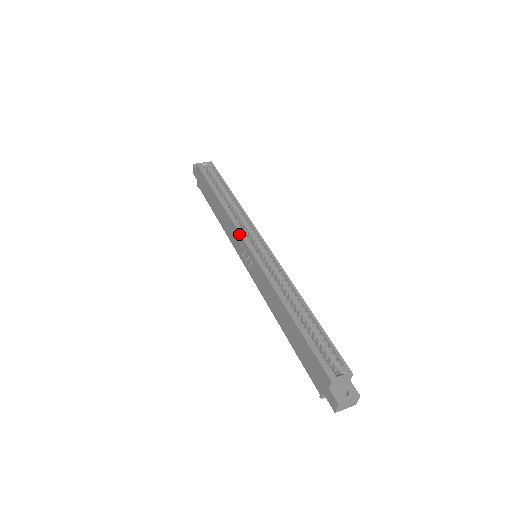
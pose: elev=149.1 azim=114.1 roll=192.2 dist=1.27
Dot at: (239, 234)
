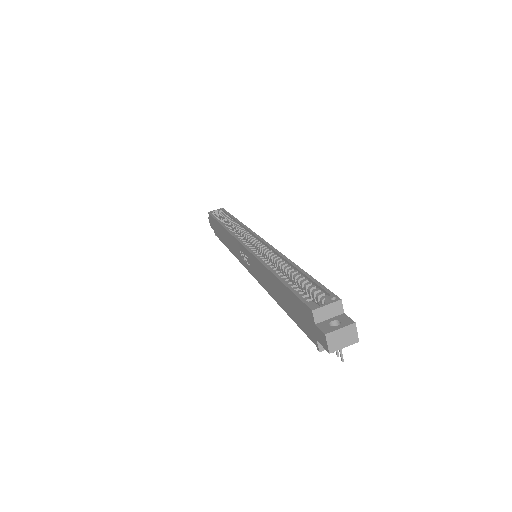
Dot at: (235, 240)
